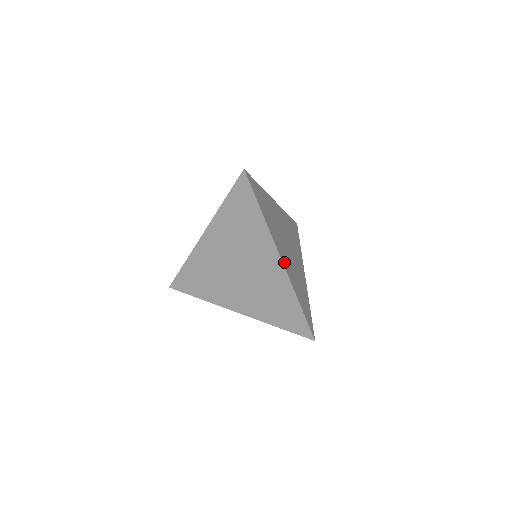
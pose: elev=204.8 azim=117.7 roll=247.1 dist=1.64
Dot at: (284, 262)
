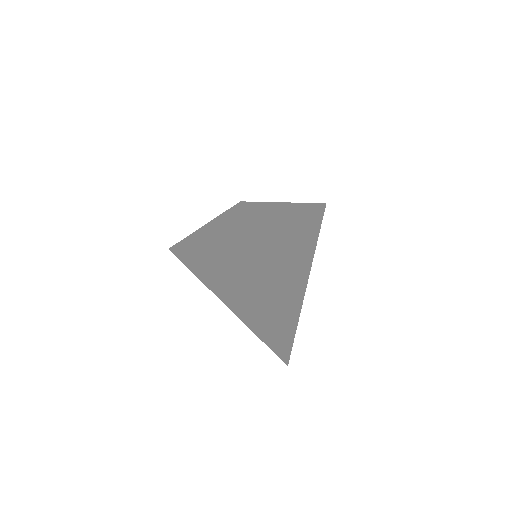
Dot at: (272, 294)
